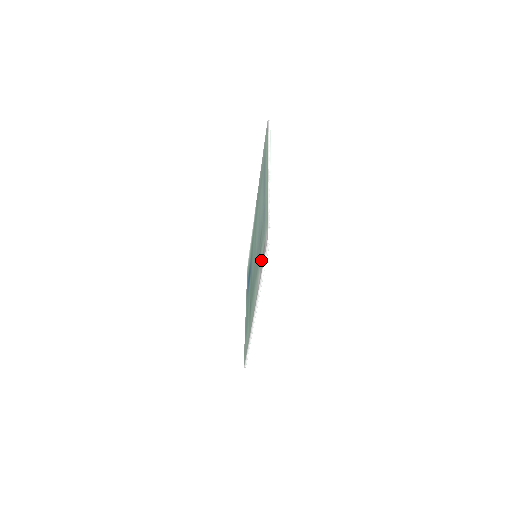
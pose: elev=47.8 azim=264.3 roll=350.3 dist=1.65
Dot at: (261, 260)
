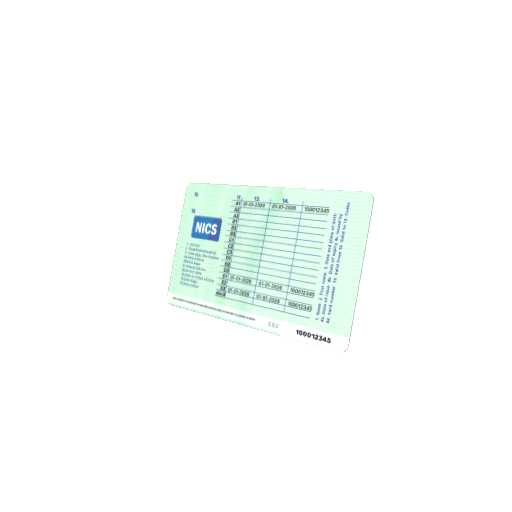
Dot at: (304, 328)
